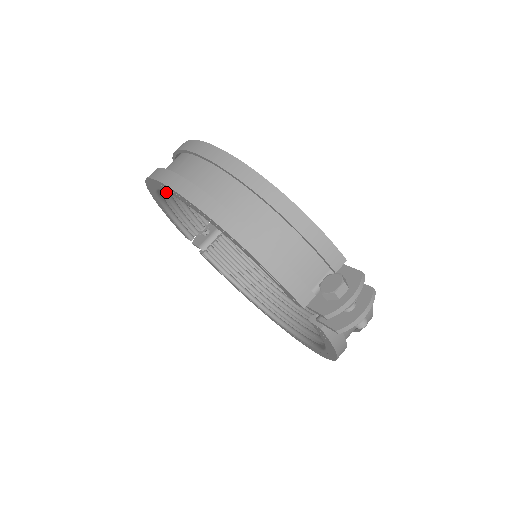
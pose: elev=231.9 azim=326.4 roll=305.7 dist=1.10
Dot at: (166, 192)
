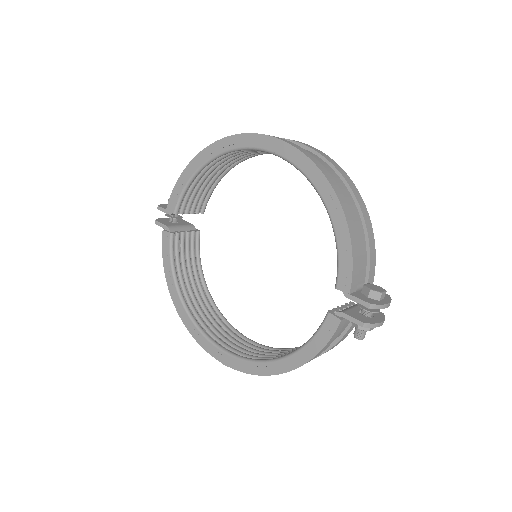
Dot at: (221, 158)
